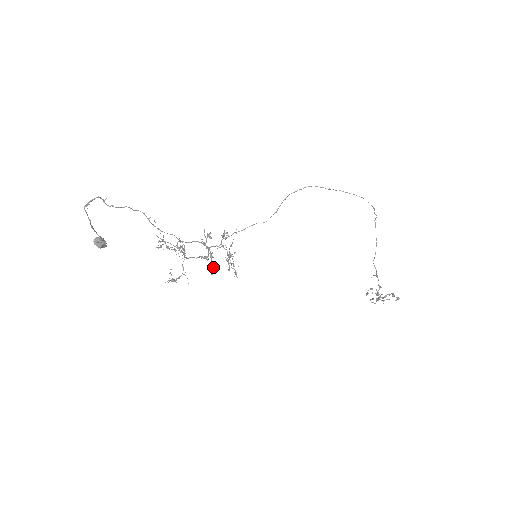
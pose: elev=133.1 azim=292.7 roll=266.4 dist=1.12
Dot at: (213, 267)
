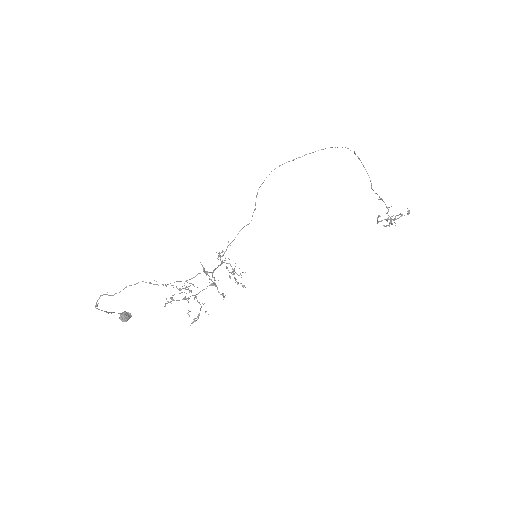
Dot at: (221, 294)
